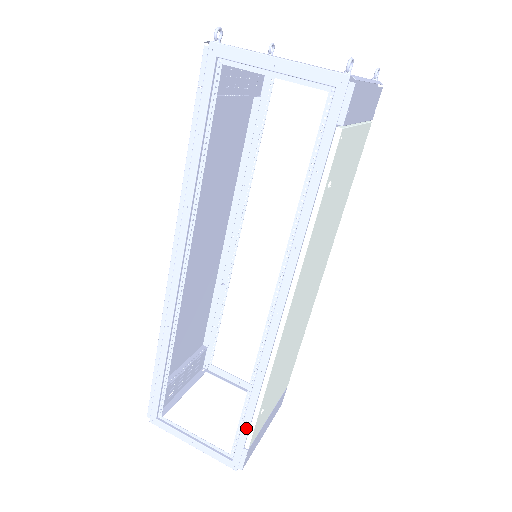
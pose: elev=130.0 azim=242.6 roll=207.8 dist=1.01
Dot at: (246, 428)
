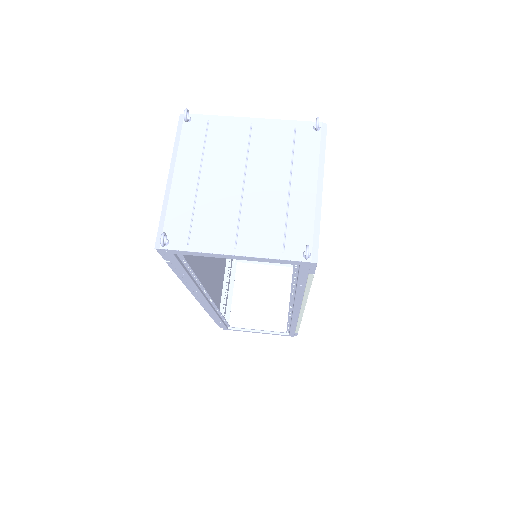
Dot at: (293, 331)
